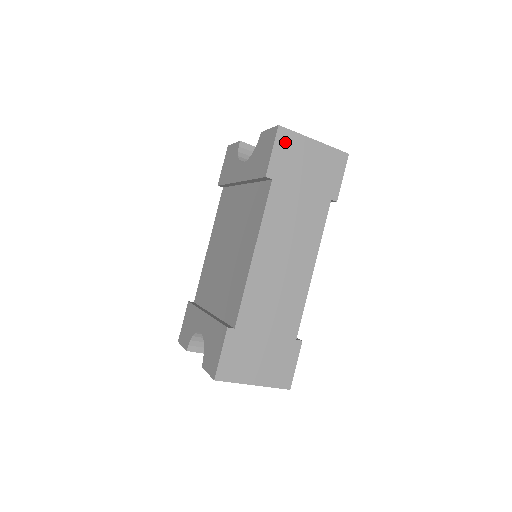
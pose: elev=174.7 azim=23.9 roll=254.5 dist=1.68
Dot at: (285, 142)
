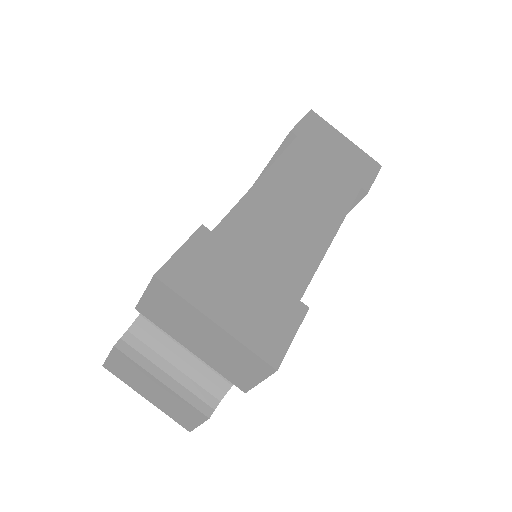
Dot at: (316, 122)
